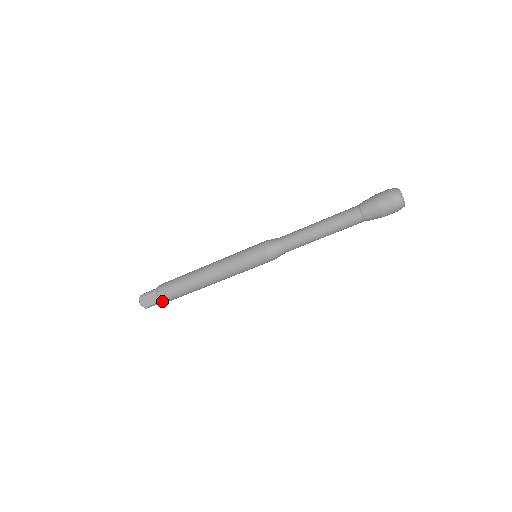
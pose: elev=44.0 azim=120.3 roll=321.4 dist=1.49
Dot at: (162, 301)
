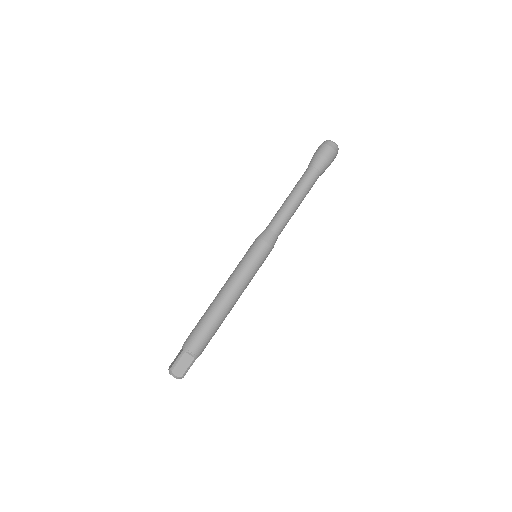
Dot at: (196, 357)
